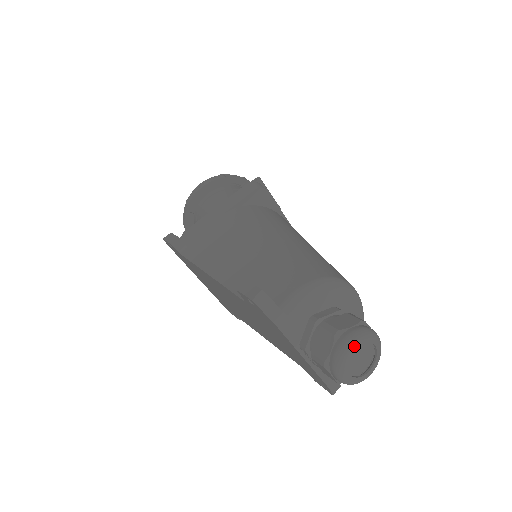
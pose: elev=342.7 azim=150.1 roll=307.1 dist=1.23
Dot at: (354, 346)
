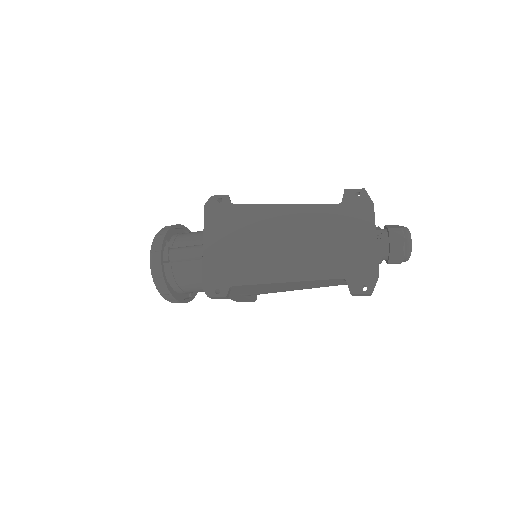
Dot at: occluded
